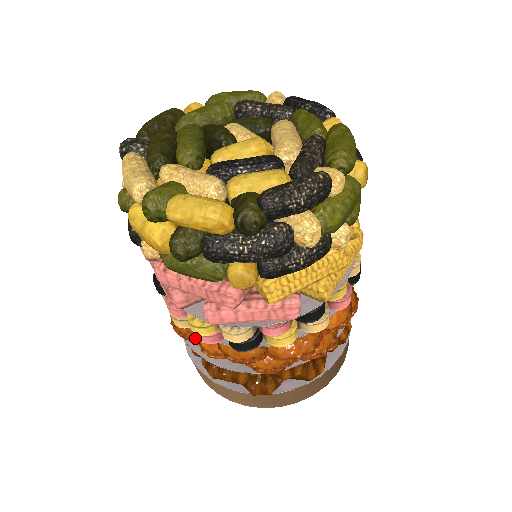
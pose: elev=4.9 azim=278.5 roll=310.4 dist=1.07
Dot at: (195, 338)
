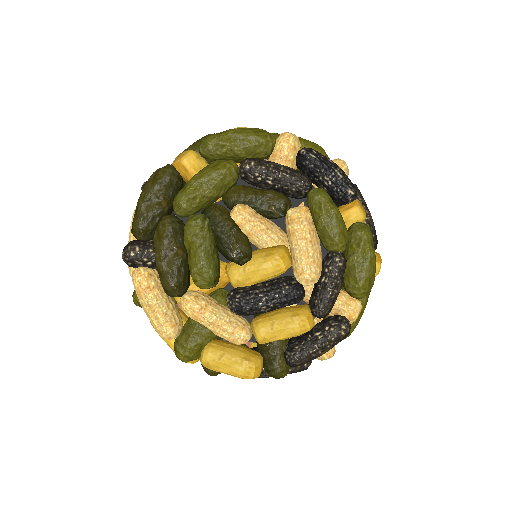
Dot at: occluded
